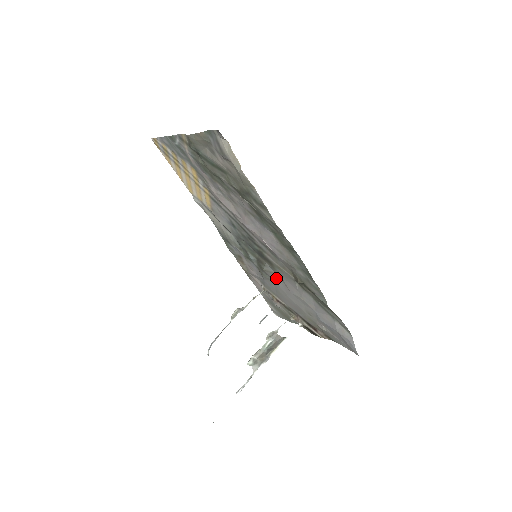
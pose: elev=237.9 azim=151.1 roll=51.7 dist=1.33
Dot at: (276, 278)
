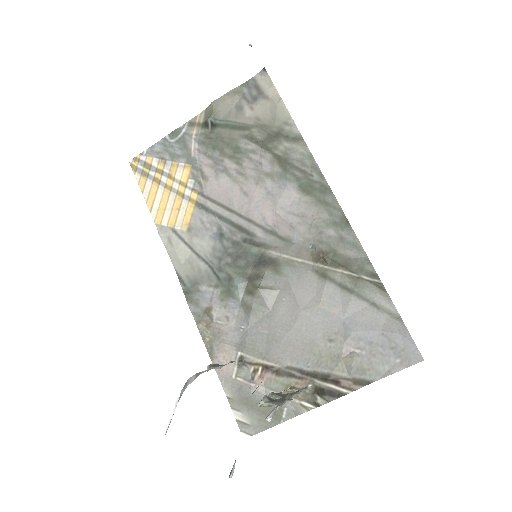
Dot at: (275, 301)
